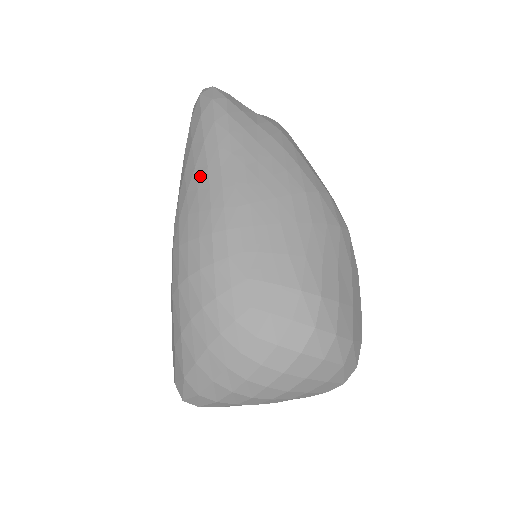
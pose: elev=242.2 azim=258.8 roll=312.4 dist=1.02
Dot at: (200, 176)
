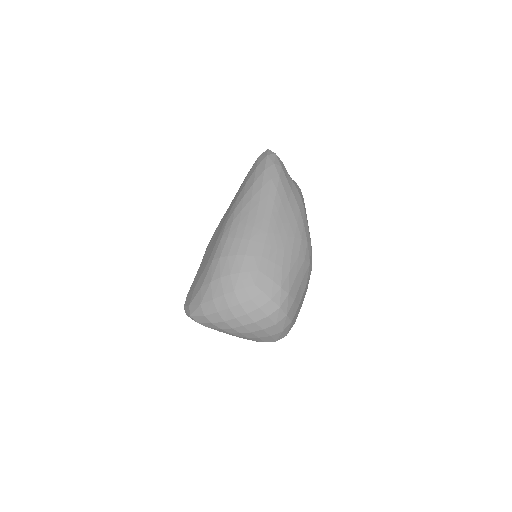
Dot at: (253, 206)
